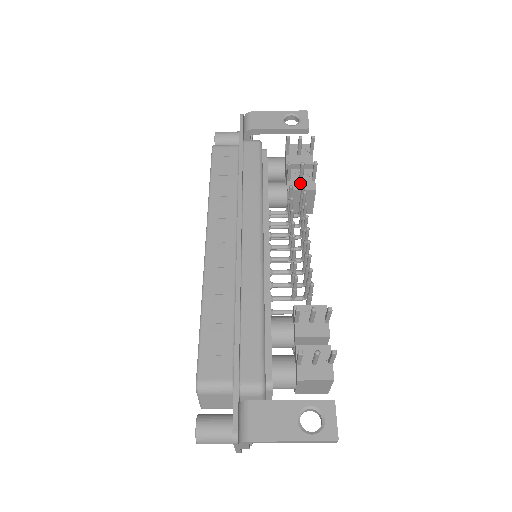
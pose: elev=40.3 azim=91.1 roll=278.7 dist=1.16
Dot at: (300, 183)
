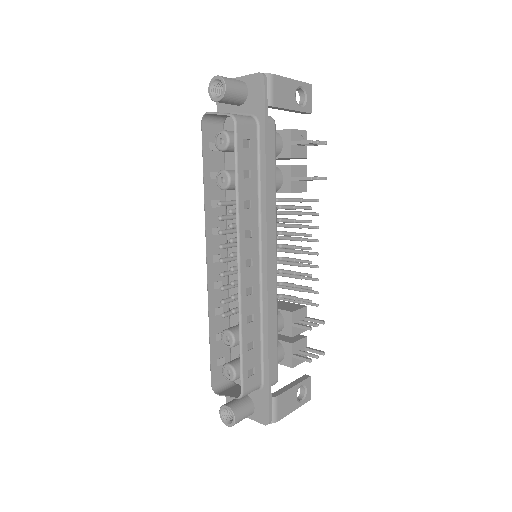
Dot at: (299, 183)
